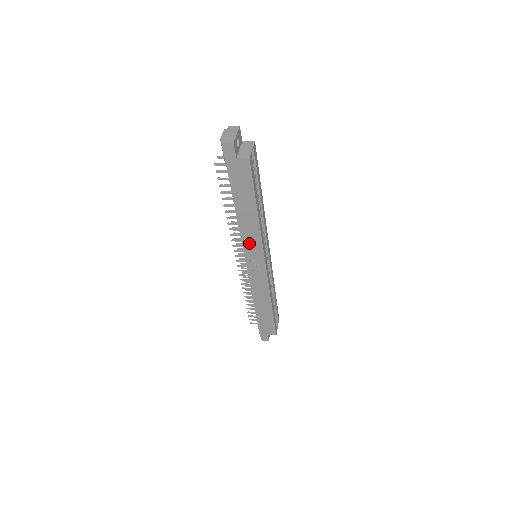
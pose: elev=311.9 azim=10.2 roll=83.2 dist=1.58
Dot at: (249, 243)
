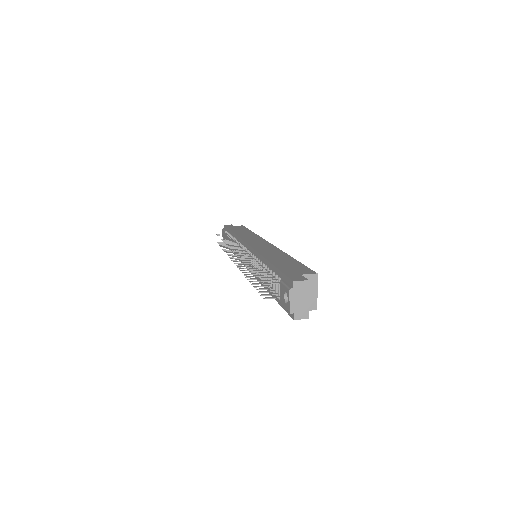
Dot at: occluded
